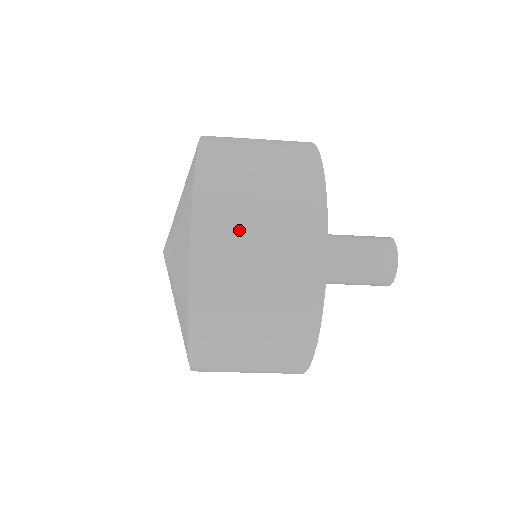
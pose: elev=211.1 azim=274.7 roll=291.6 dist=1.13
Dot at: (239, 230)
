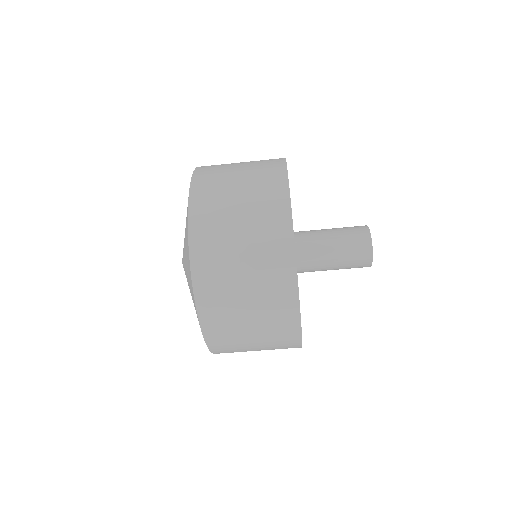
Dot at: (229, 288)
